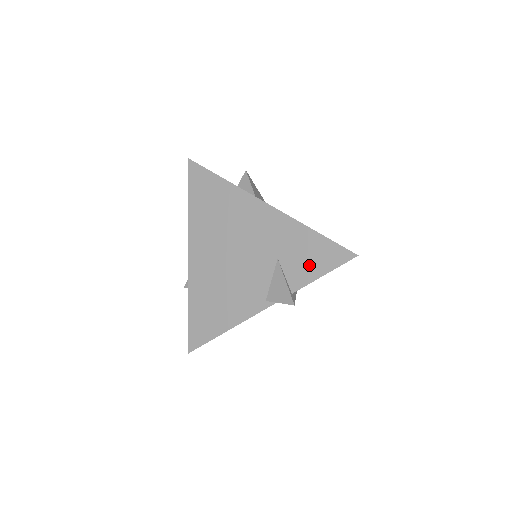
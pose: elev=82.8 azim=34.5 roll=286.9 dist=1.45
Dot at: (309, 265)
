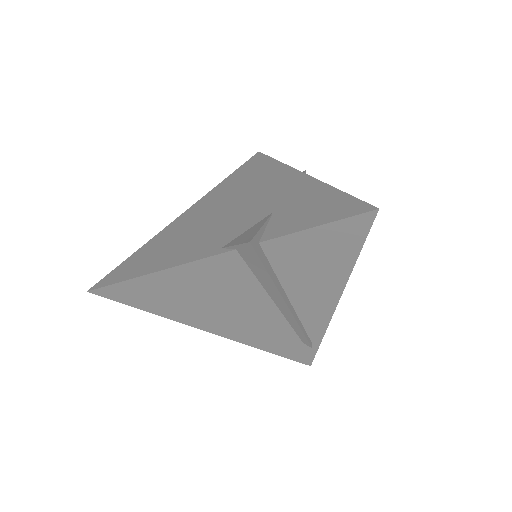
Dot at: (305, 217)
